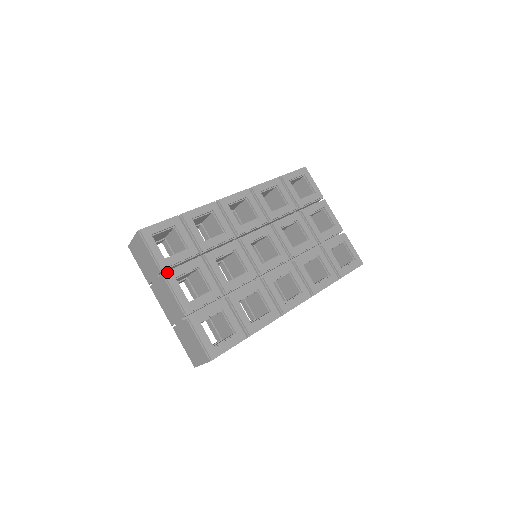
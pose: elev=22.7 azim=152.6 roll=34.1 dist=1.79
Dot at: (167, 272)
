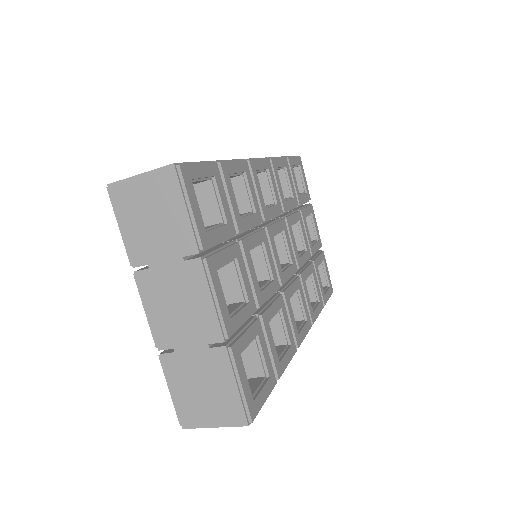
Dot at: (209, 256)
